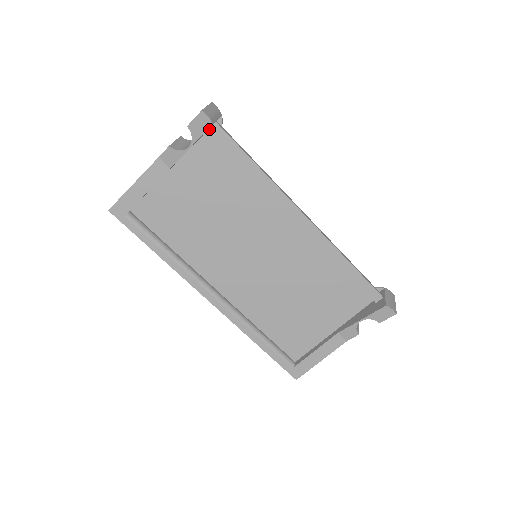
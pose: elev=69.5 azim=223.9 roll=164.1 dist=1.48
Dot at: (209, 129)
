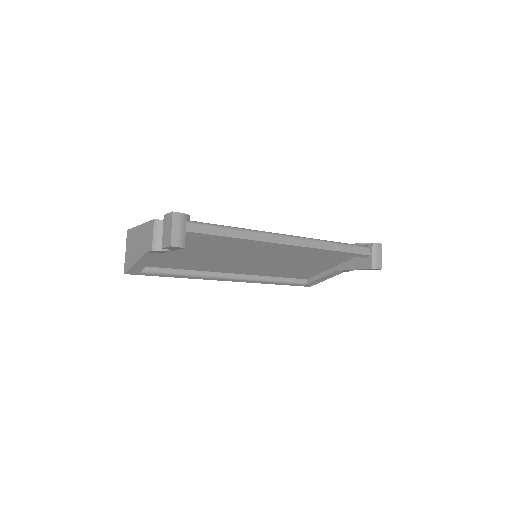
Dot at: occluded
